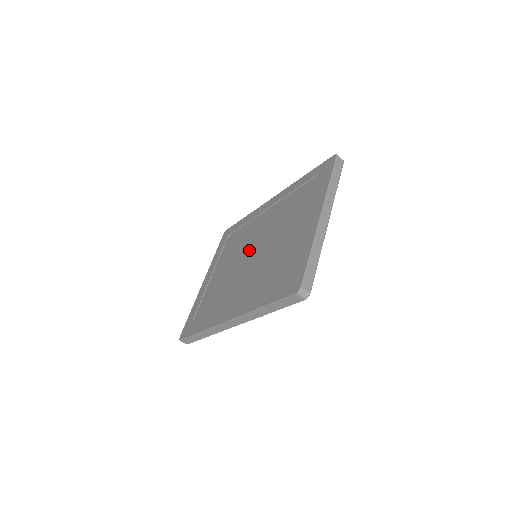
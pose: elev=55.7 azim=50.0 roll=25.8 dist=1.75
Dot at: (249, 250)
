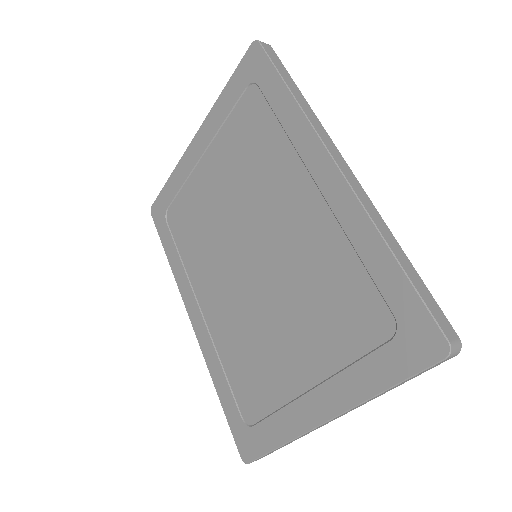
Dot at: (251, 235)
